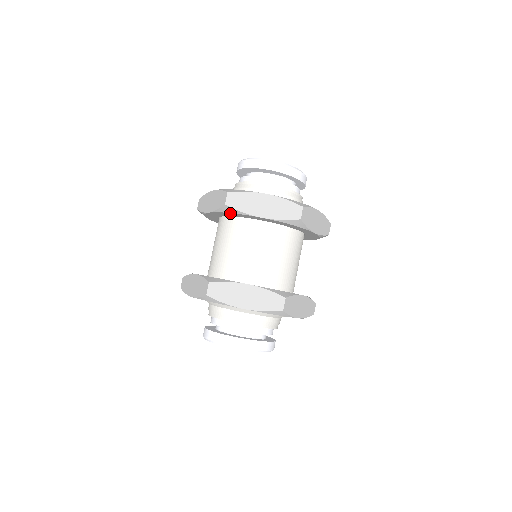
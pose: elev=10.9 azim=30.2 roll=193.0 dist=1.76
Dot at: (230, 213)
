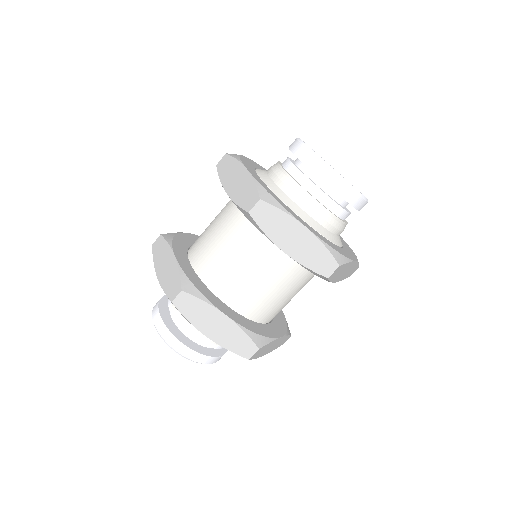
Dot at: (250, 220)
